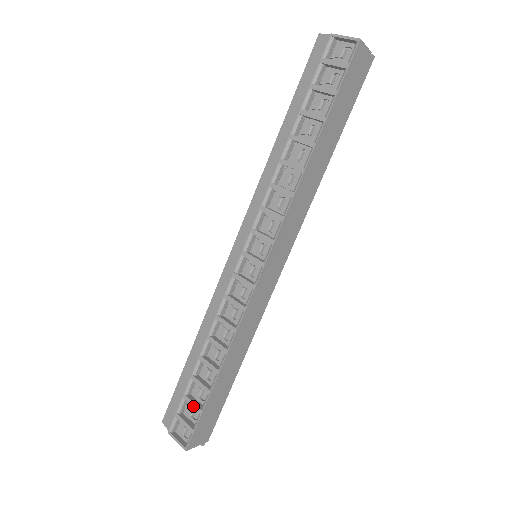
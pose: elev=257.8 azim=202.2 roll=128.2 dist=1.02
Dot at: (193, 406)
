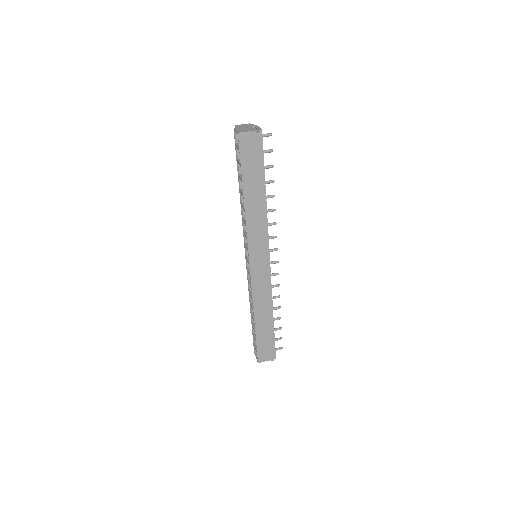
Dot at: (254, 339)
